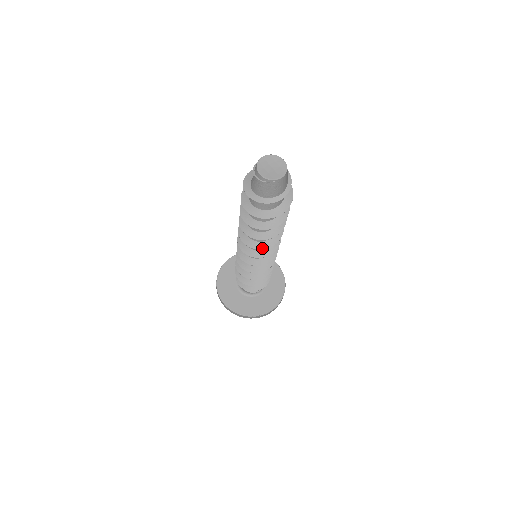
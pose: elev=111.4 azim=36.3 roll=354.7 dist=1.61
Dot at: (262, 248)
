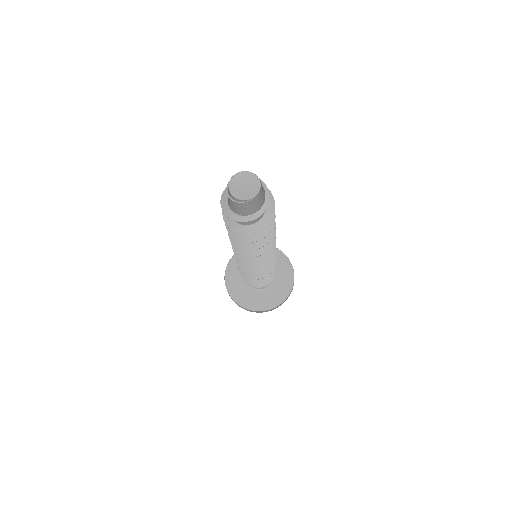
Dot at: (257, 255)
